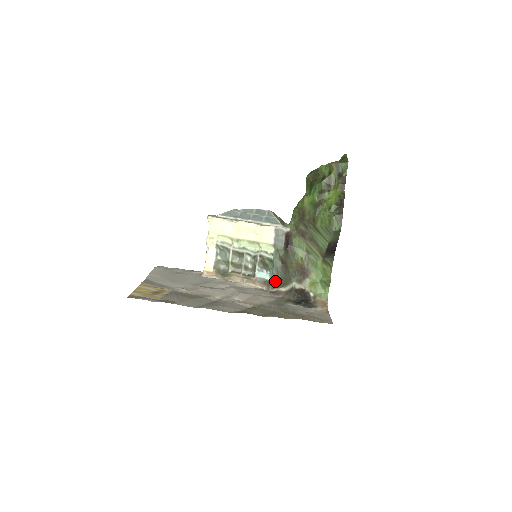
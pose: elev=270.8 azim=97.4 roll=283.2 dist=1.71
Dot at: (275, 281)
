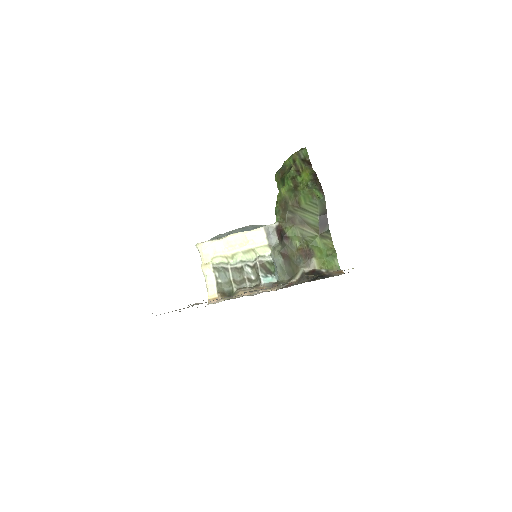
Dot at: (283, 279)
